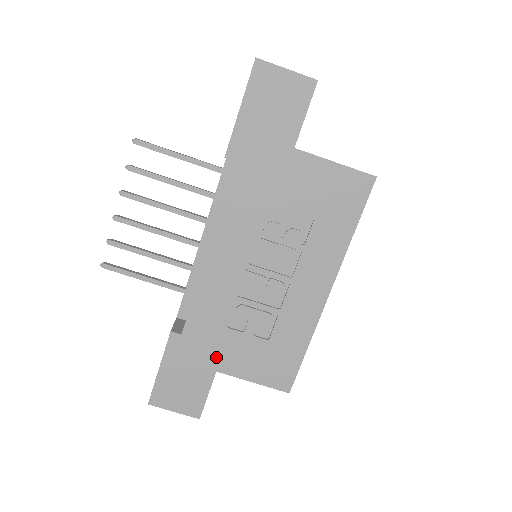
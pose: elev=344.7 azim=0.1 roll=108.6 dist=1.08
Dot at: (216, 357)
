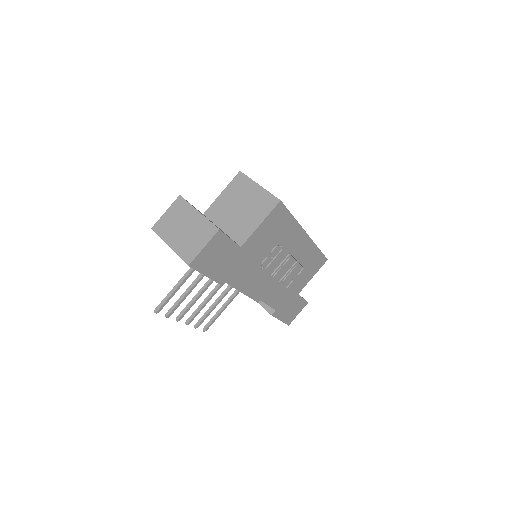
Dot at: (293, 294)
